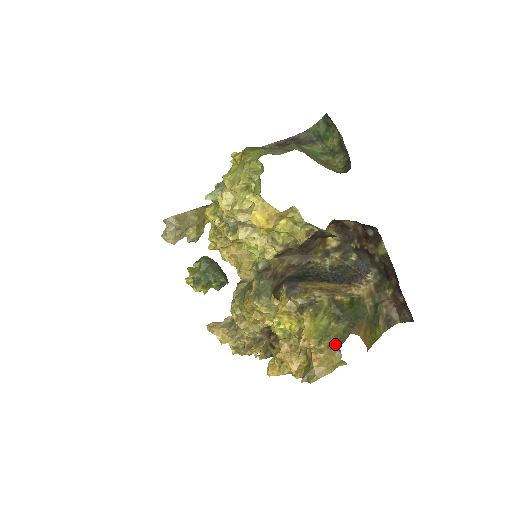
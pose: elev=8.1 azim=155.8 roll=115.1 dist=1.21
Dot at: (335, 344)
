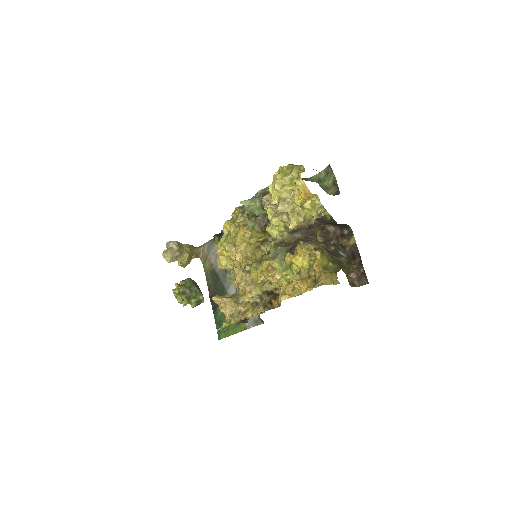
Dot at: (333, 272)
